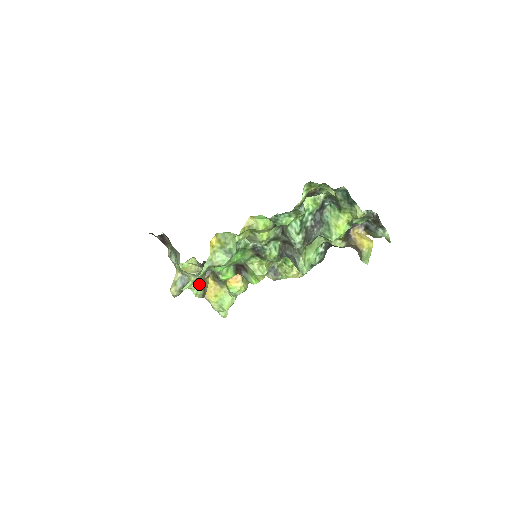
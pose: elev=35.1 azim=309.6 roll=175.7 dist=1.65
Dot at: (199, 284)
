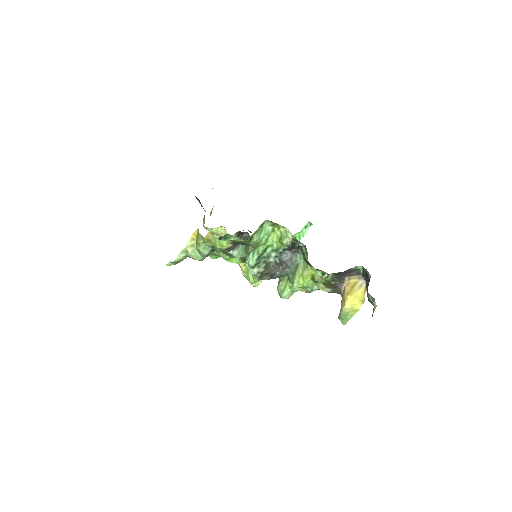
Dot at: occluded
